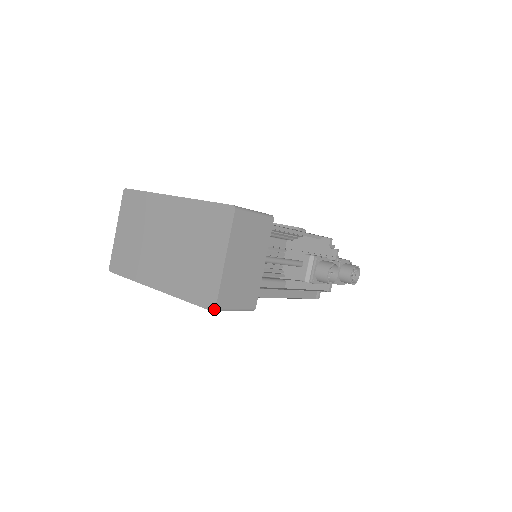
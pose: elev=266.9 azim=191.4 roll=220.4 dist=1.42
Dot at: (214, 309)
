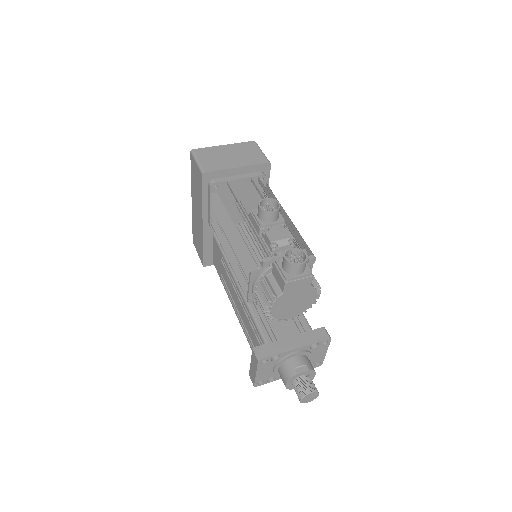
Dot at: (192, 150)
